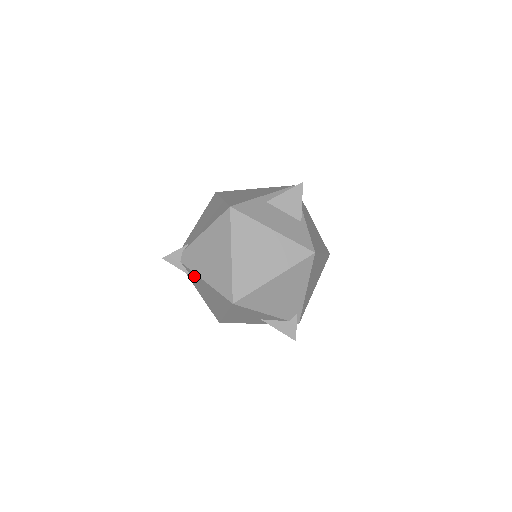
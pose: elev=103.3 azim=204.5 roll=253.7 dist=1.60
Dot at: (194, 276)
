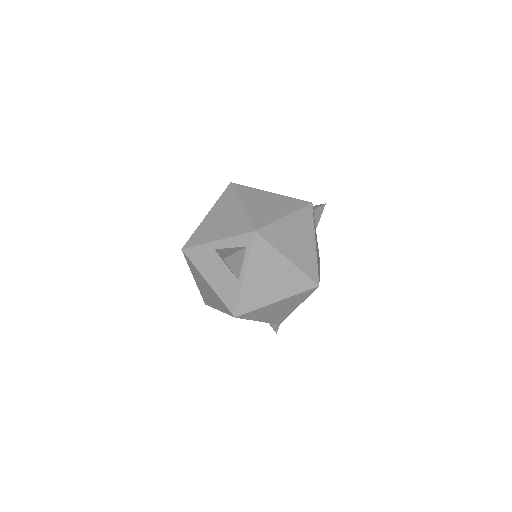
Dot at: occluded
